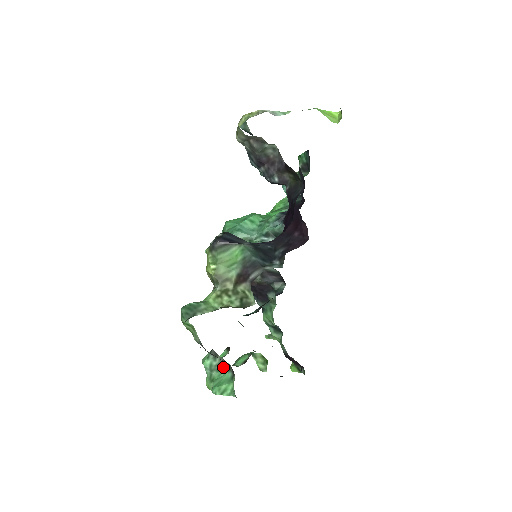
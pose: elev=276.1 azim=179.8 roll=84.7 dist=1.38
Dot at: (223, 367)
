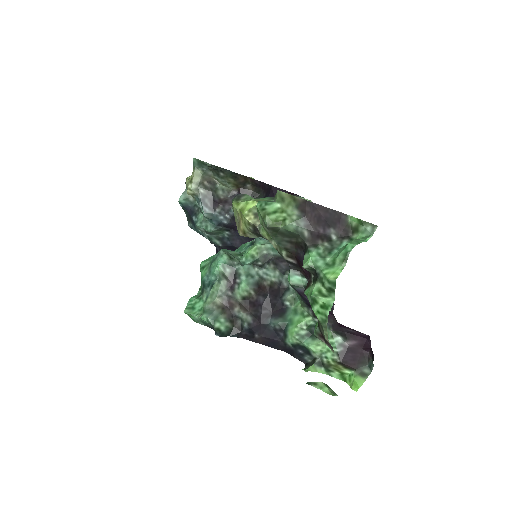
Dot at: (332, 247)
